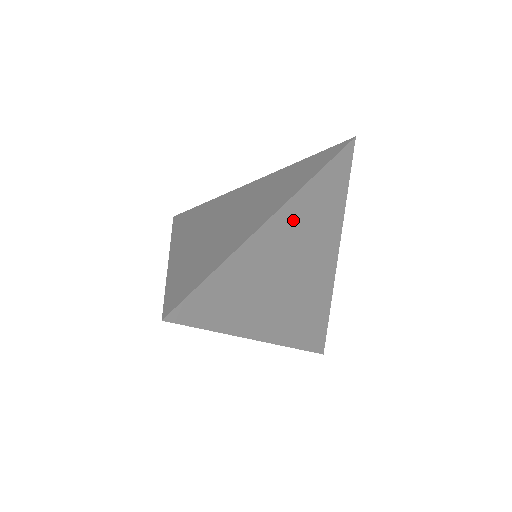
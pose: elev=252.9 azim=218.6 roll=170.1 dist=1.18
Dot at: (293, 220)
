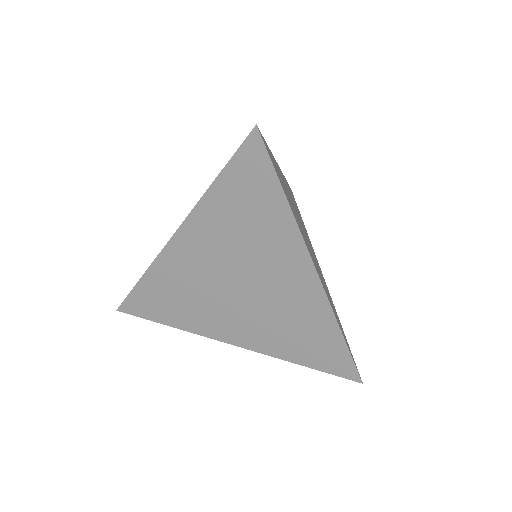
Dot at: (206, 236)
